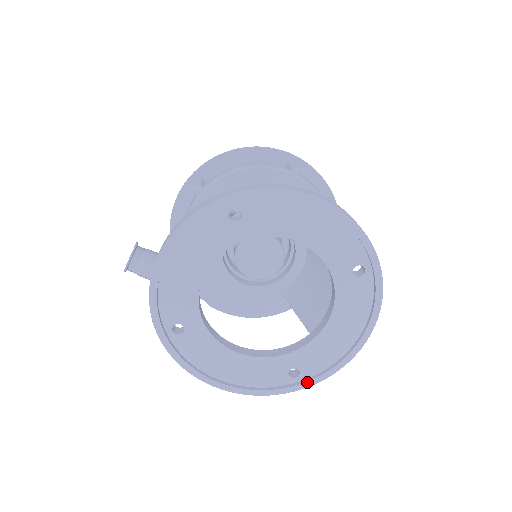
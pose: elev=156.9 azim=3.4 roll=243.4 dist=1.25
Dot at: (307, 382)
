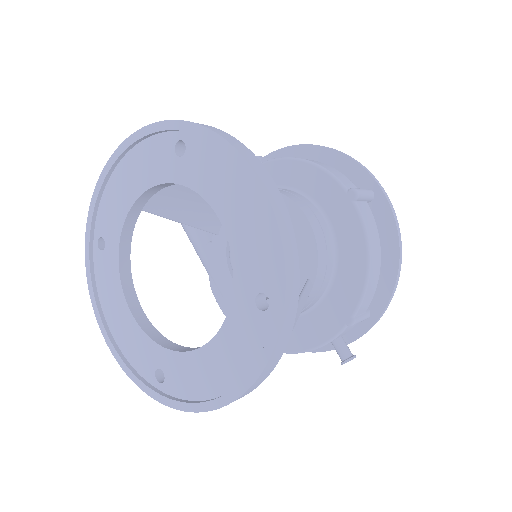
Dot at: (163, 396)
